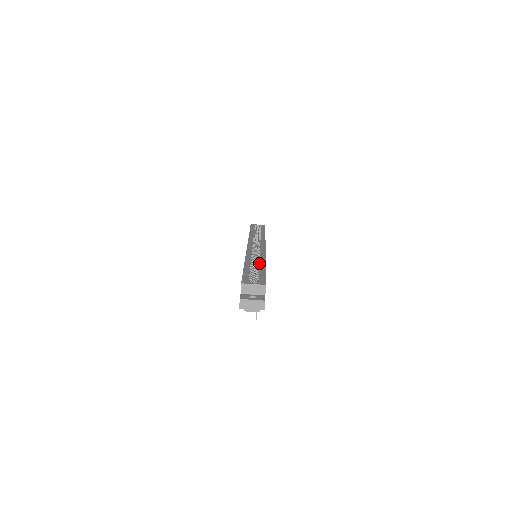
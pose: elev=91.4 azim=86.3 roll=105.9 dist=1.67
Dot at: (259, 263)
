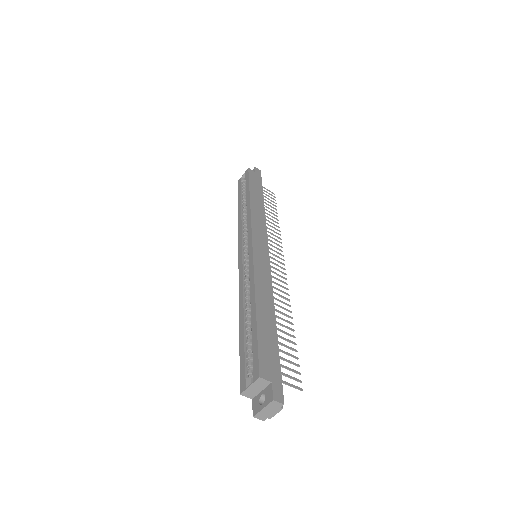
Dot at: (251, 303)
